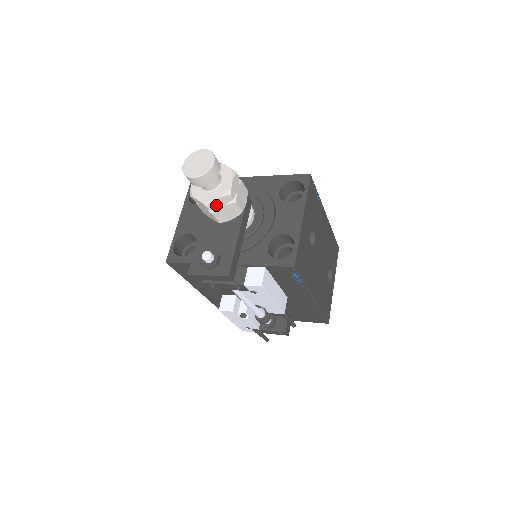
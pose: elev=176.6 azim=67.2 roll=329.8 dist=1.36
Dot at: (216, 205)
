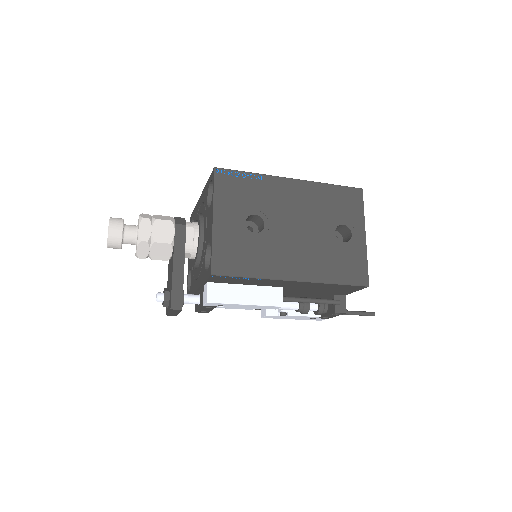
Dot at: (144, 253)
